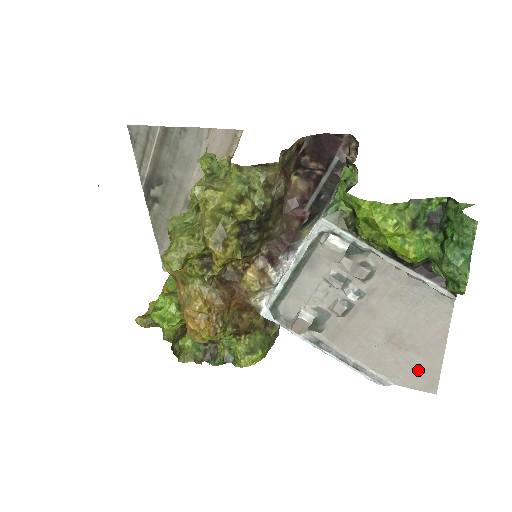
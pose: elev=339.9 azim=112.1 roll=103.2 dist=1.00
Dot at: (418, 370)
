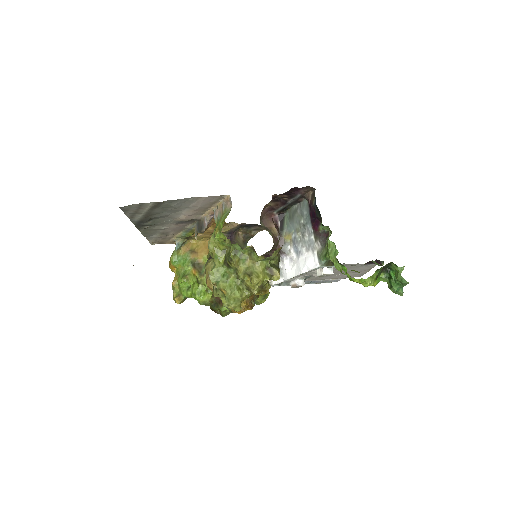
Dot at: (355, 275)
